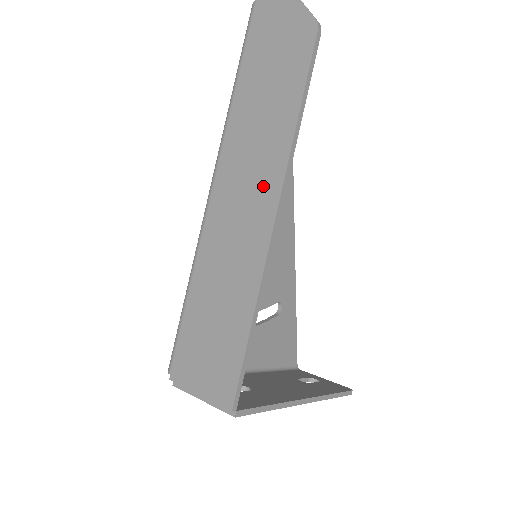
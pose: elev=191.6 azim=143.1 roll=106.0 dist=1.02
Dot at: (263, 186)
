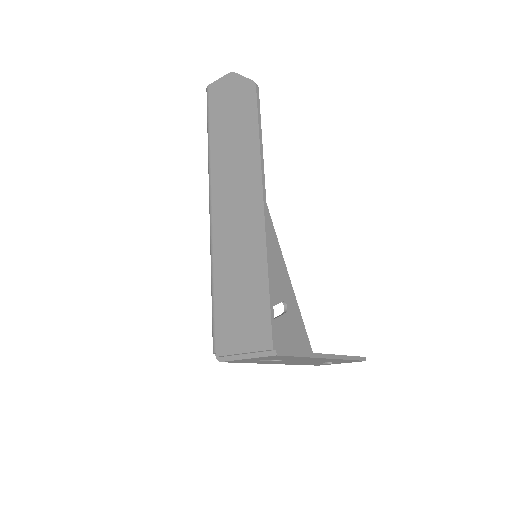
Dot at: (248, 190)
